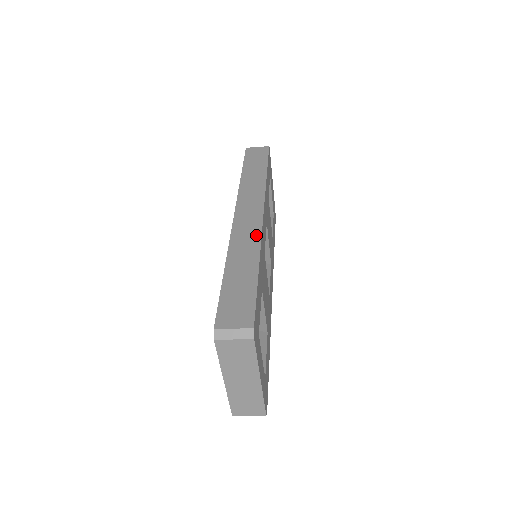
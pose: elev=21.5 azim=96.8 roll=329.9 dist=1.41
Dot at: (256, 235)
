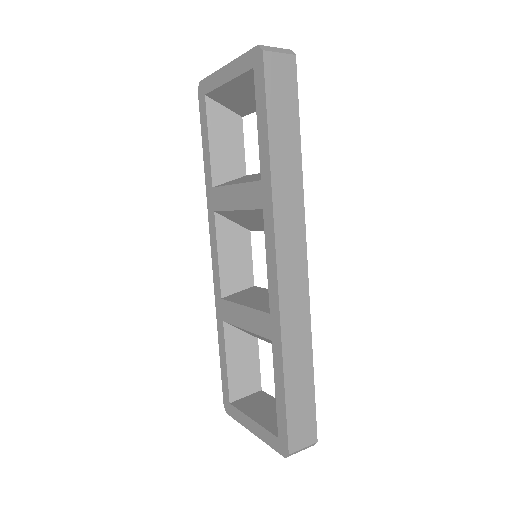
Dot at: (305, 308)
